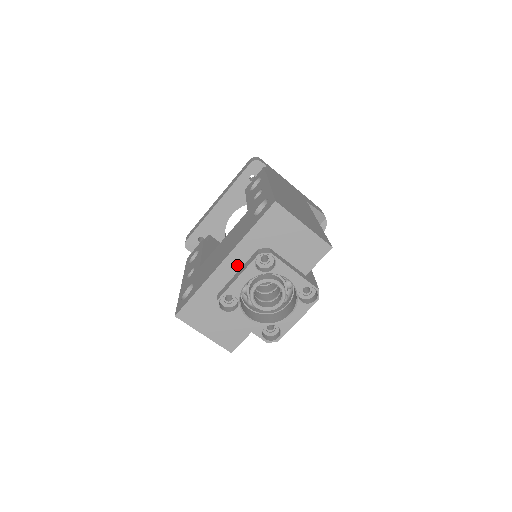
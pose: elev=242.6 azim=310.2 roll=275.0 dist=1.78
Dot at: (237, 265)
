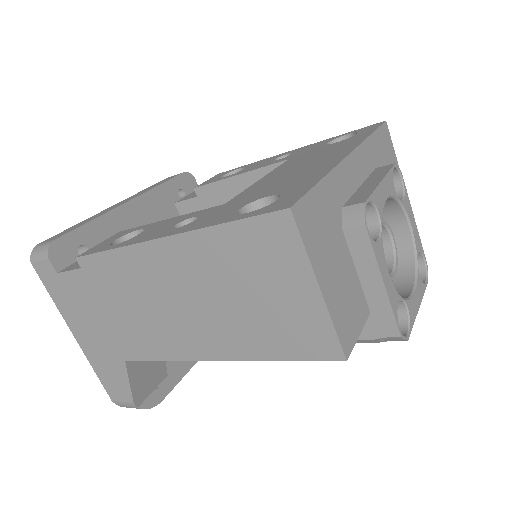
Dot at: (361, 174)
